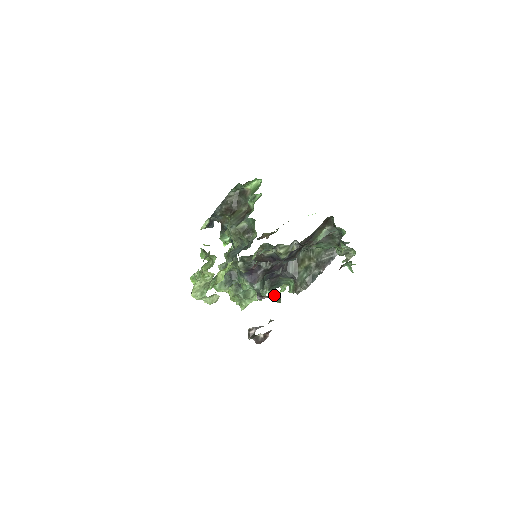
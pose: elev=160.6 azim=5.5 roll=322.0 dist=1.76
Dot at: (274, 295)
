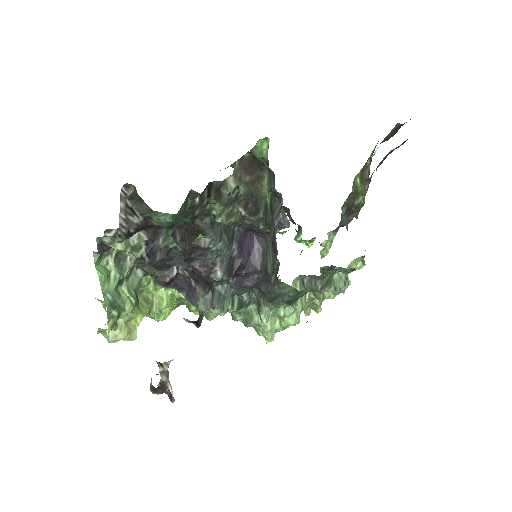
Dot at: (185, 319)
